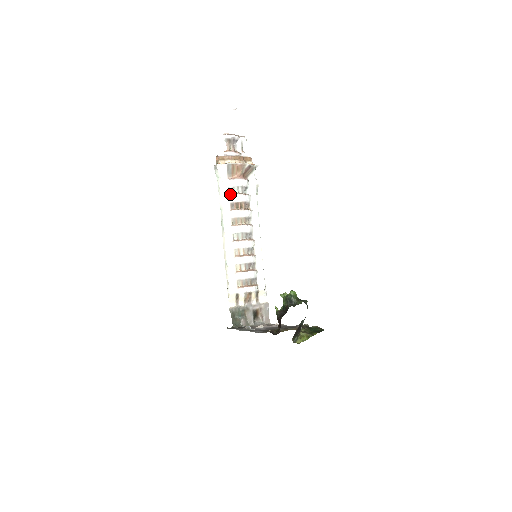
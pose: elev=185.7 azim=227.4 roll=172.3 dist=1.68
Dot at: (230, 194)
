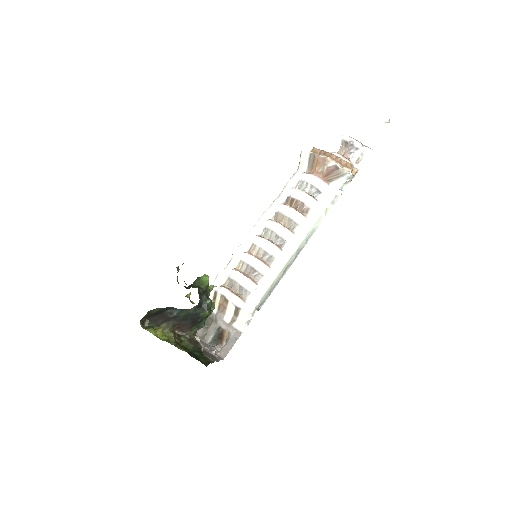
Dot at: (294, 188)
